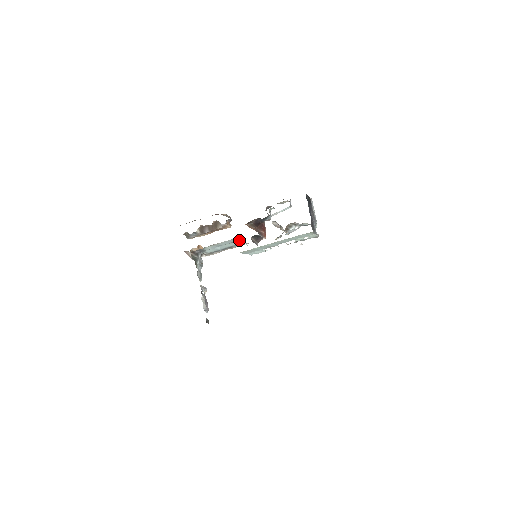
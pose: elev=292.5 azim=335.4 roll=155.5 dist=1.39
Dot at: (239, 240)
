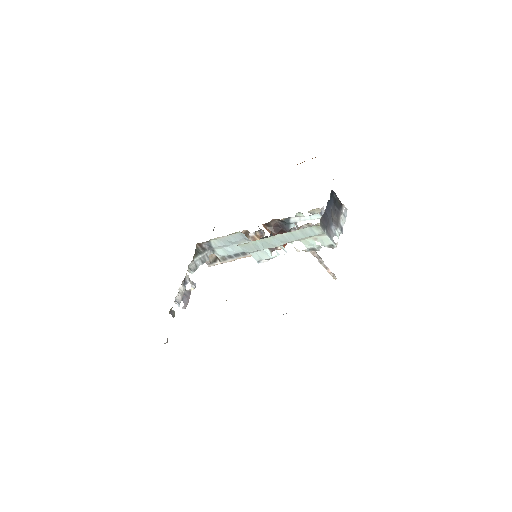
Dot at: occluded
